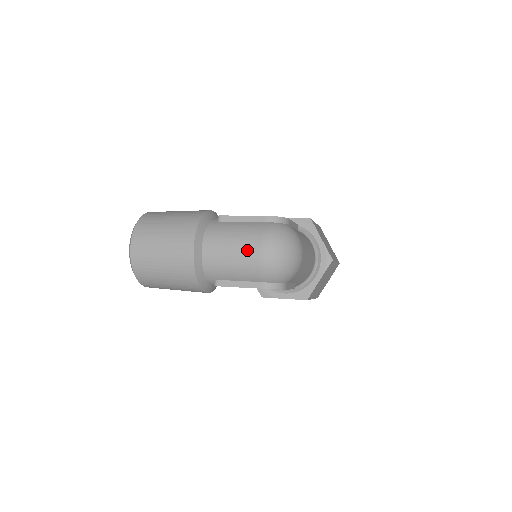
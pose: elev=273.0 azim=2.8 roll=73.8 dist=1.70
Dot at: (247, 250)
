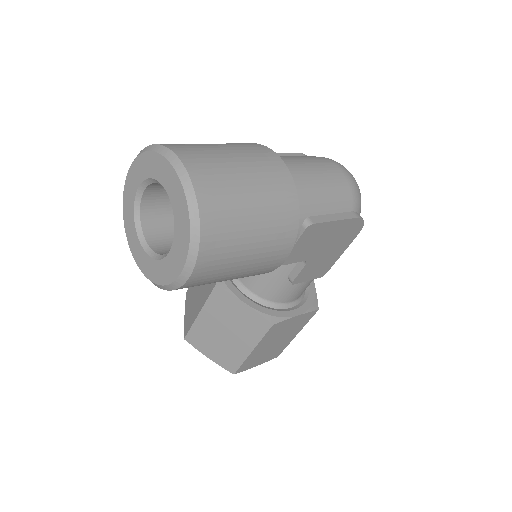
Dot at: (328, 167)
